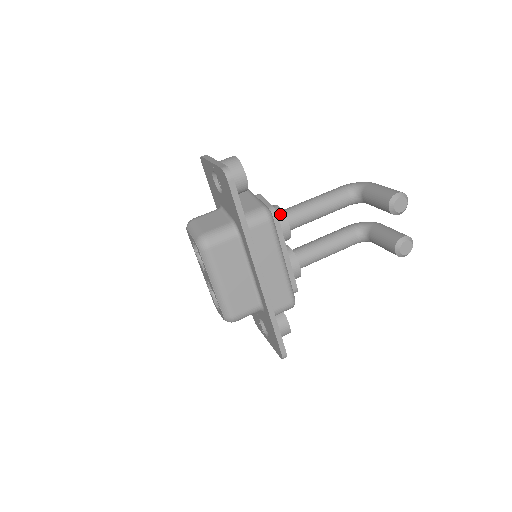
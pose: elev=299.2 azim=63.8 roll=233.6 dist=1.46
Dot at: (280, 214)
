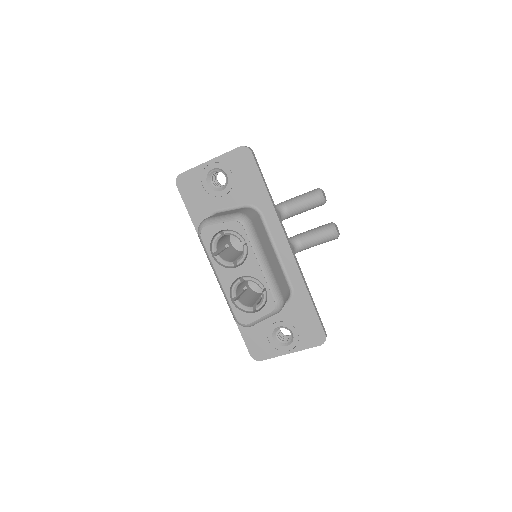
Dot at: occluded
